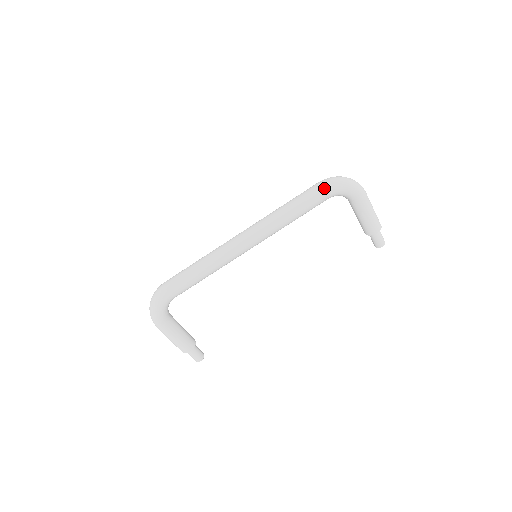
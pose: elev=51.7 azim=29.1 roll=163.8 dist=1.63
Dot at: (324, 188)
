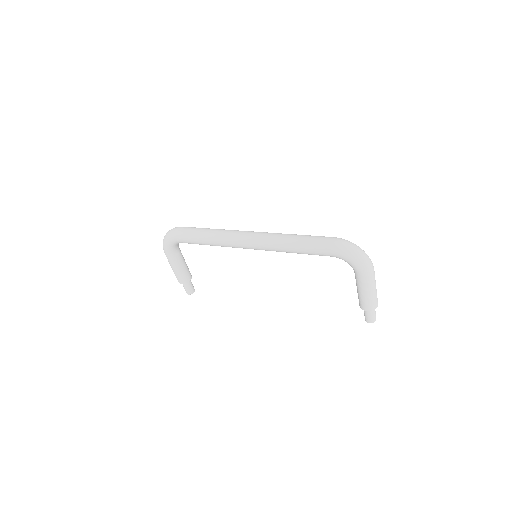
Dot at: (331, 247)
